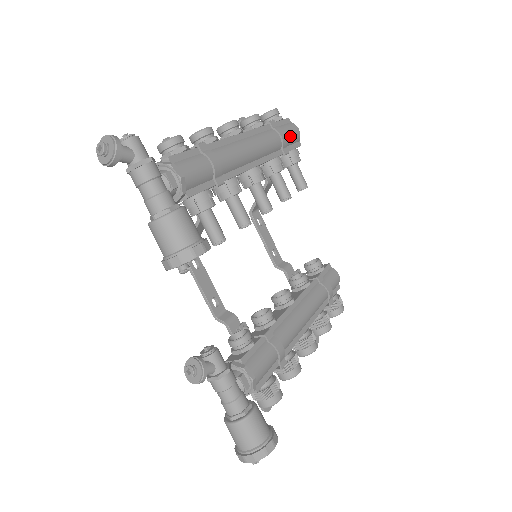
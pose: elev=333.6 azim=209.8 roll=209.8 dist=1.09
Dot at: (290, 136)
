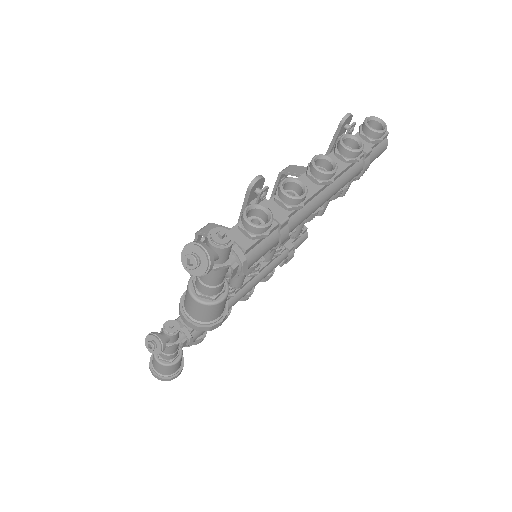
Dot at: occluded
